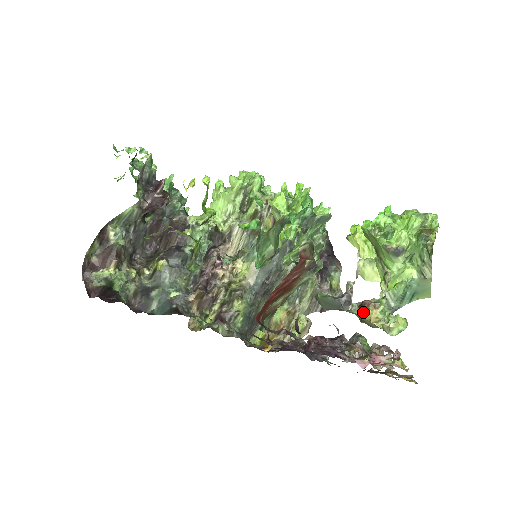
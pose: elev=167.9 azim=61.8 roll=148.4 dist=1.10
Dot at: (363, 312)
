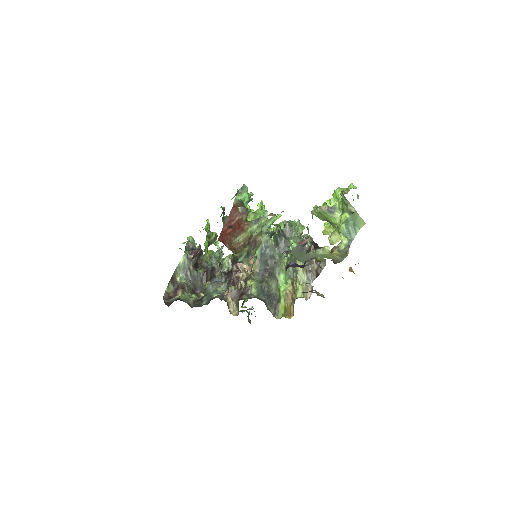
Dot at: (322, 249)
